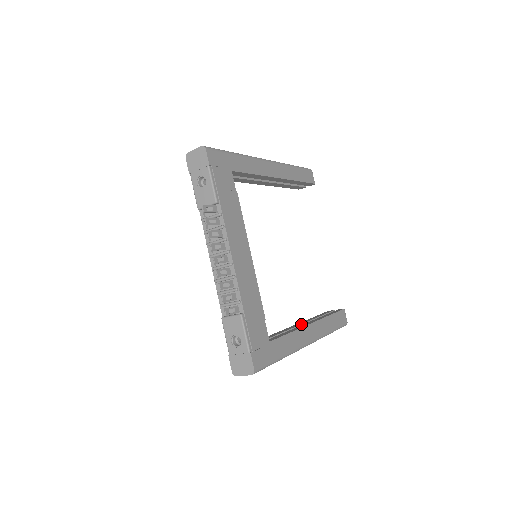
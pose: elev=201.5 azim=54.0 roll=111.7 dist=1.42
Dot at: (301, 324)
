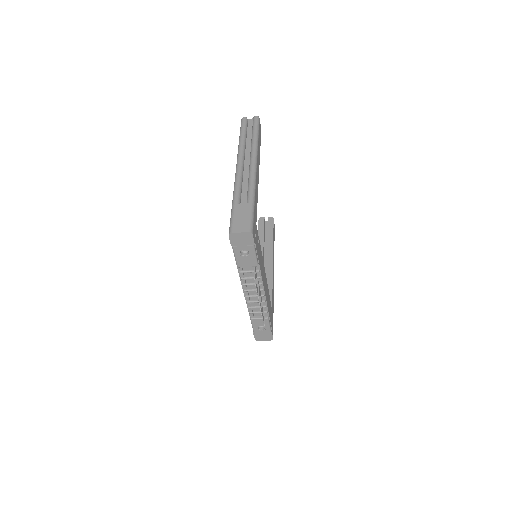
Dot at: occluded
